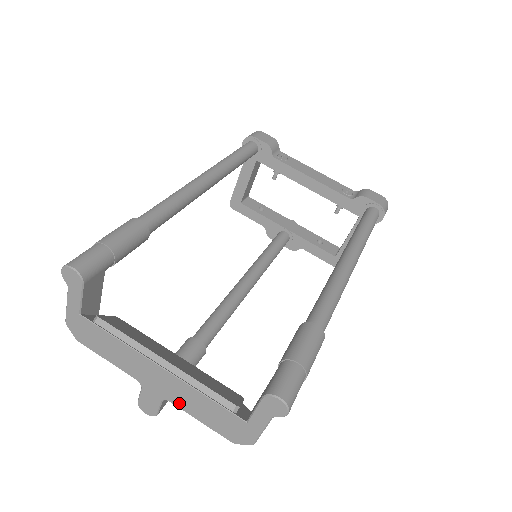
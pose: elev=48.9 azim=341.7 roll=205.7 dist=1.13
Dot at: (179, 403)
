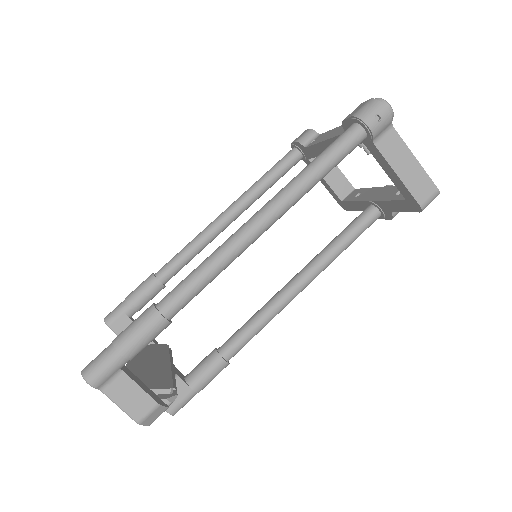
Dot at: occluded
